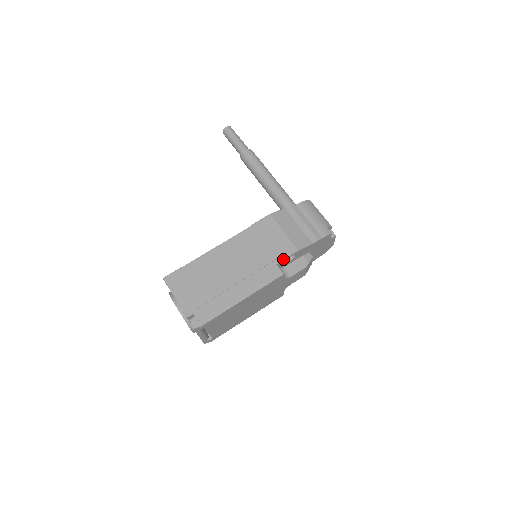
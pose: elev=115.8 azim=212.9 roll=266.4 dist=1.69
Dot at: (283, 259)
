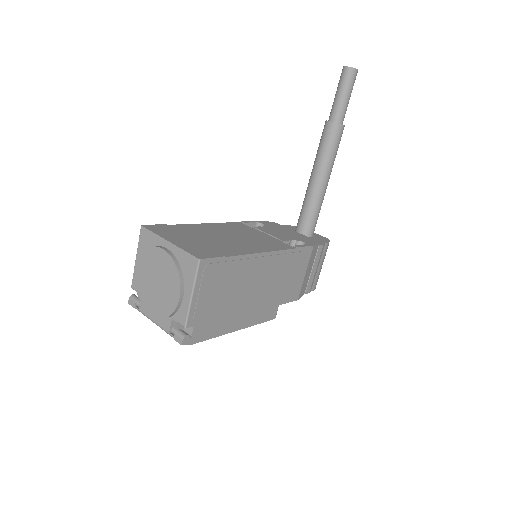
Dot at: occluded
